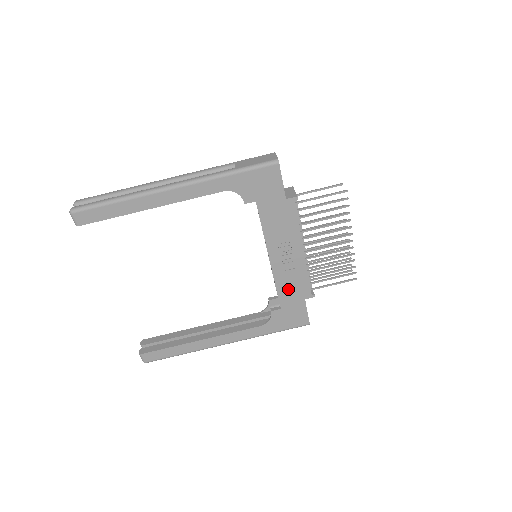
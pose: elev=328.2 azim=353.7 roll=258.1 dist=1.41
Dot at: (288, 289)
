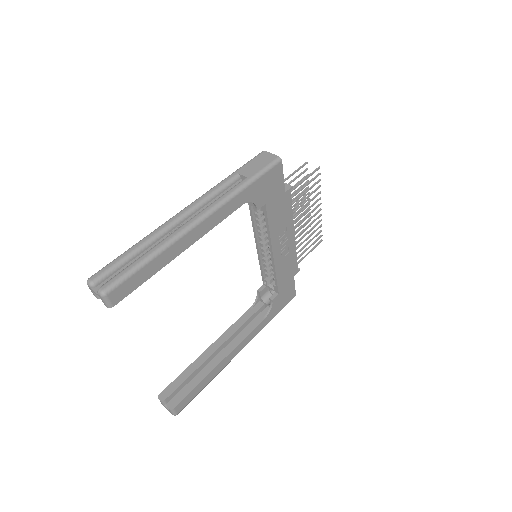
Dot at: (284, 274)
